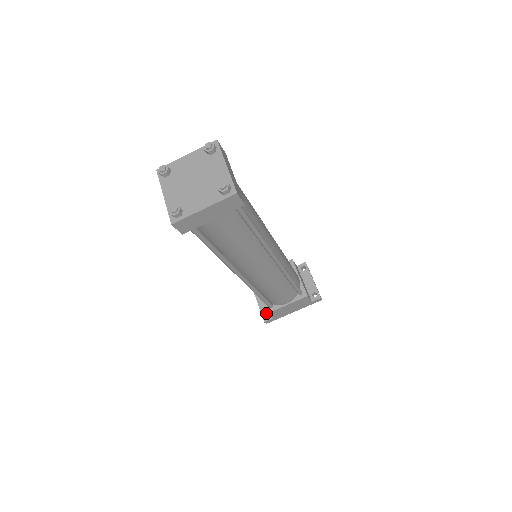
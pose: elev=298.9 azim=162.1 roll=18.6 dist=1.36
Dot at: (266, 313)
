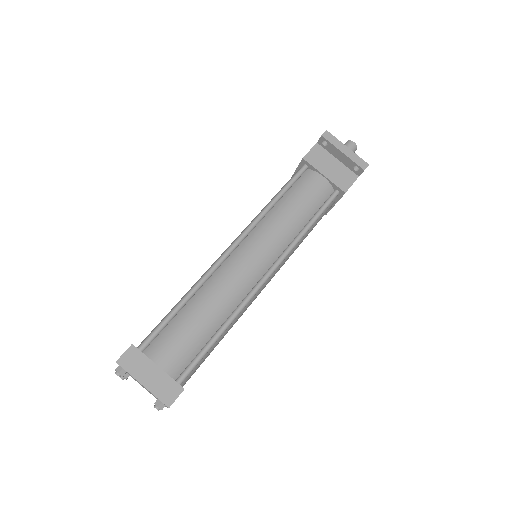
Dot at: occluded
